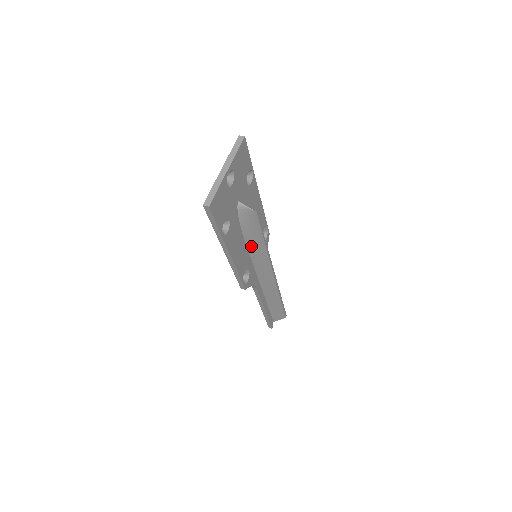
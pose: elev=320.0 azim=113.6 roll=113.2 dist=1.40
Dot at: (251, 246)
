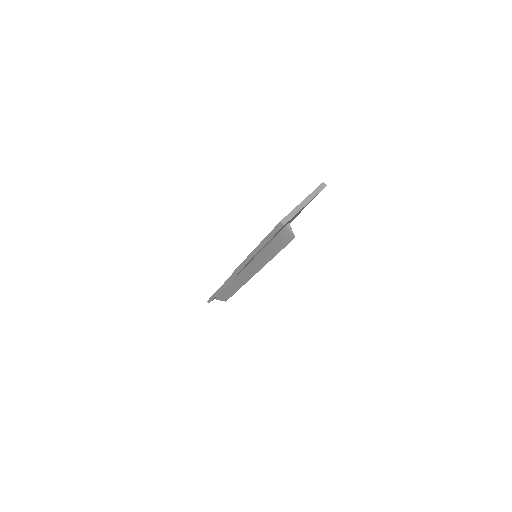
Dot at: (265, 251)
